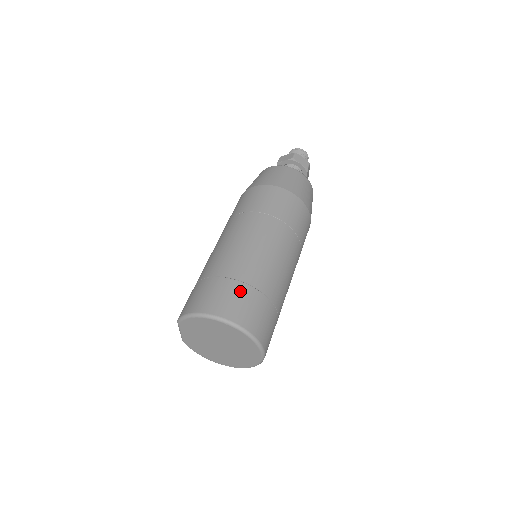
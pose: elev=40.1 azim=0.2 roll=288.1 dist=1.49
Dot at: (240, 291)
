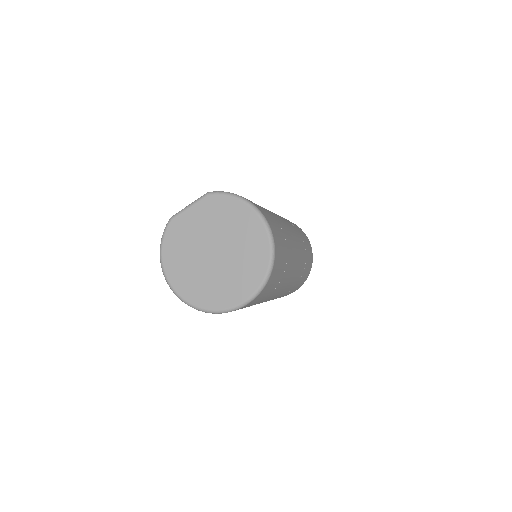
Dot at: (282, 236)
